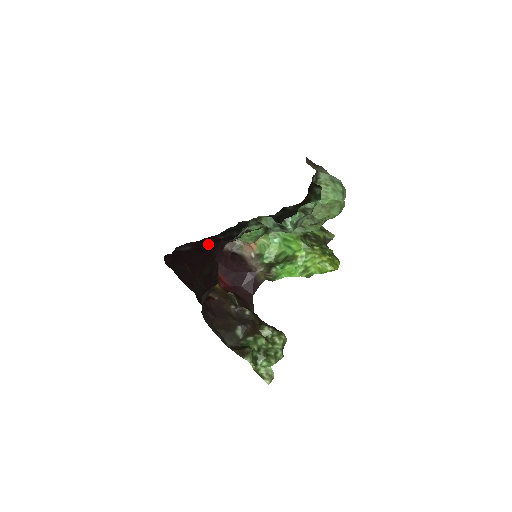
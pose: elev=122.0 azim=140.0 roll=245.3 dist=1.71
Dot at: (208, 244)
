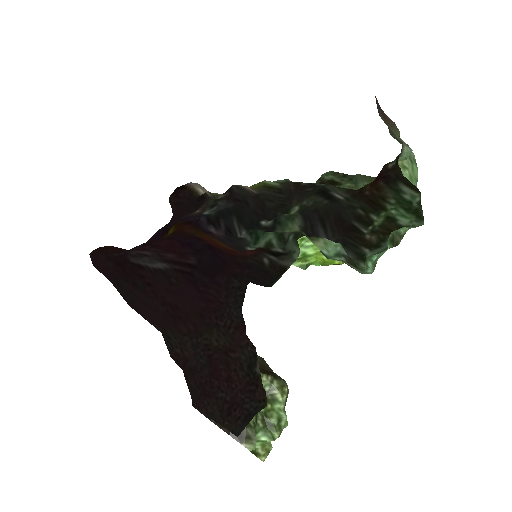
Dot at: (207, 267)
